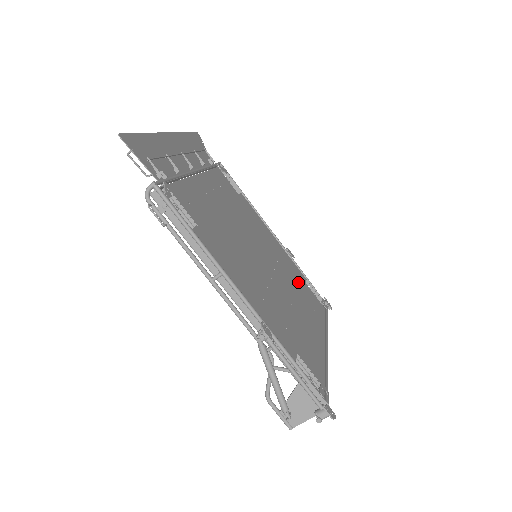
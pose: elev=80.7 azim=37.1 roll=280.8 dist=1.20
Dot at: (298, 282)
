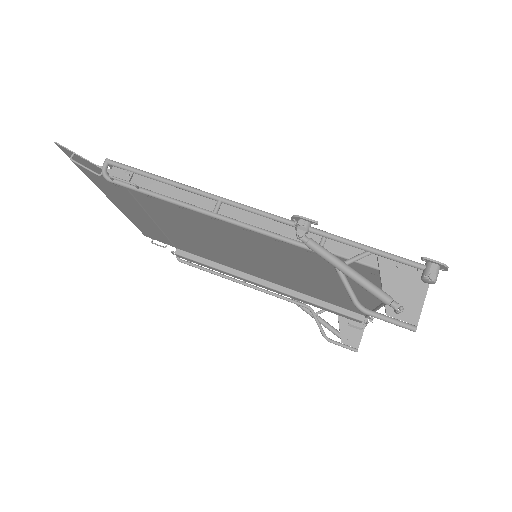
Dot at: occluded
